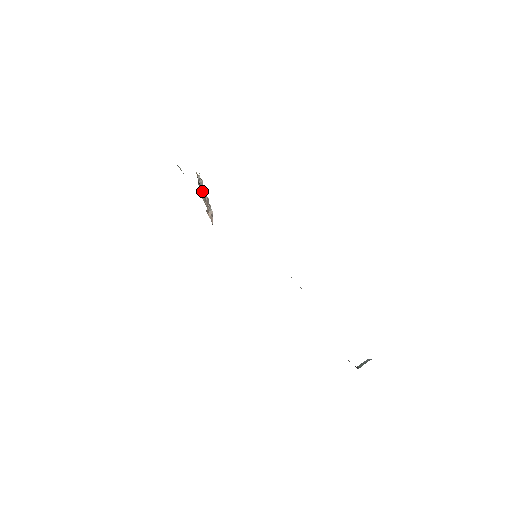
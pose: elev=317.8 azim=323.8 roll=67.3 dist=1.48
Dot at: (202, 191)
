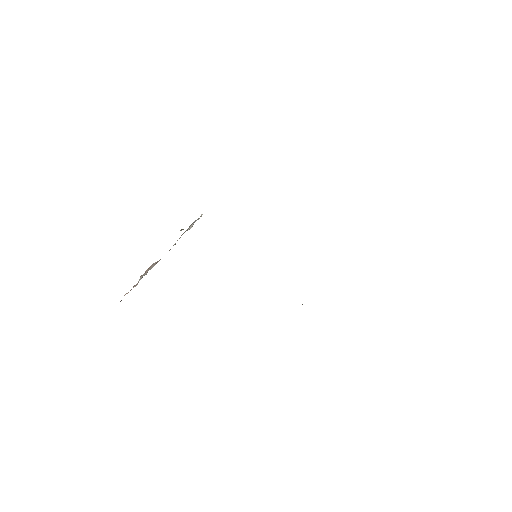
Dot at: occluded
